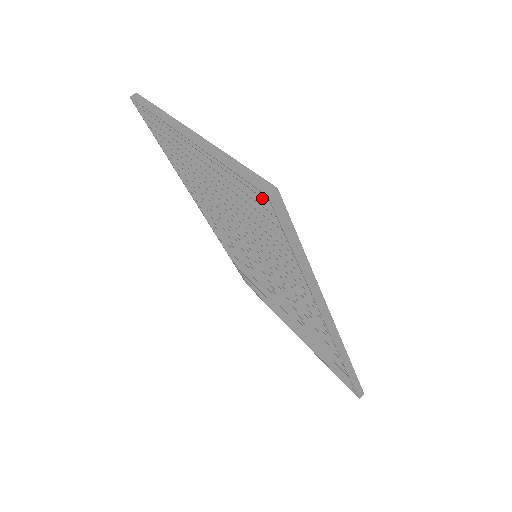
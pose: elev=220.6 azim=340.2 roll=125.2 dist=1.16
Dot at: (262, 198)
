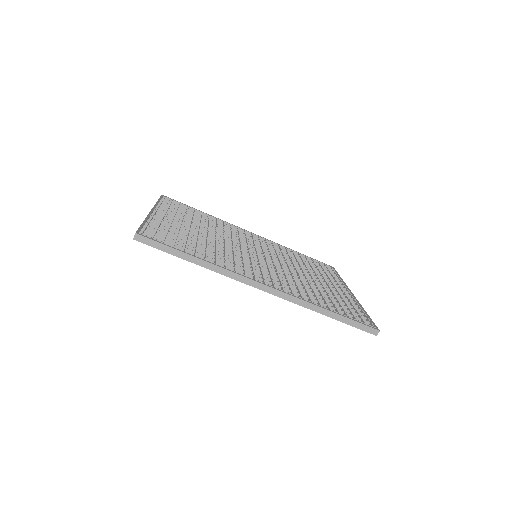
Dot at: occluded
